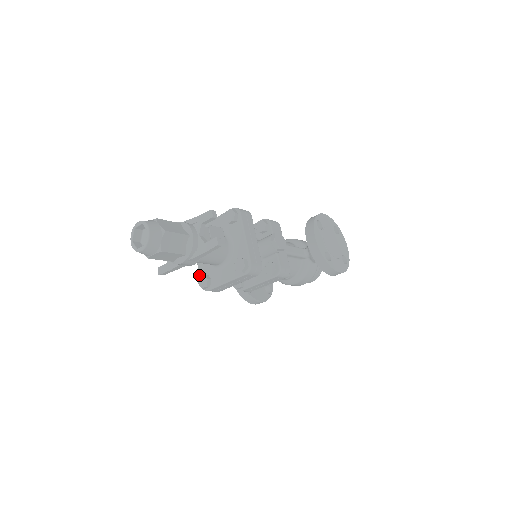
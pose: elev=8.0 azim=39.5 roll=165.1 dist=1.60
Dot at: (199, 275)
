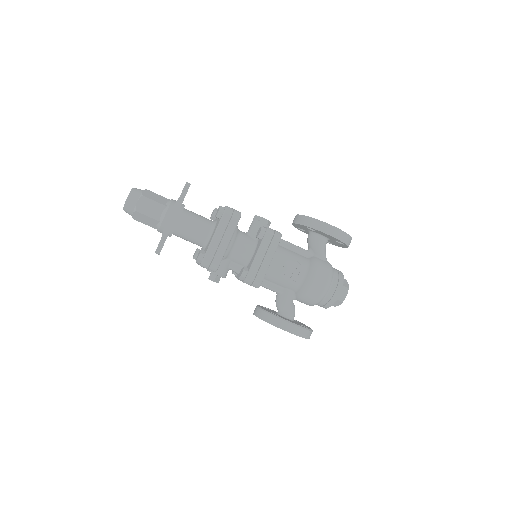
Dot at: occluded
